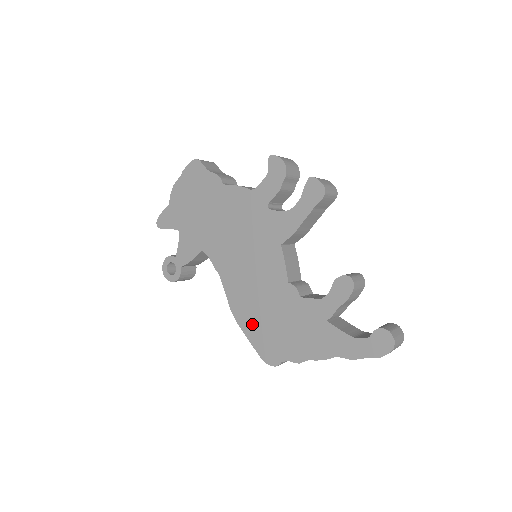
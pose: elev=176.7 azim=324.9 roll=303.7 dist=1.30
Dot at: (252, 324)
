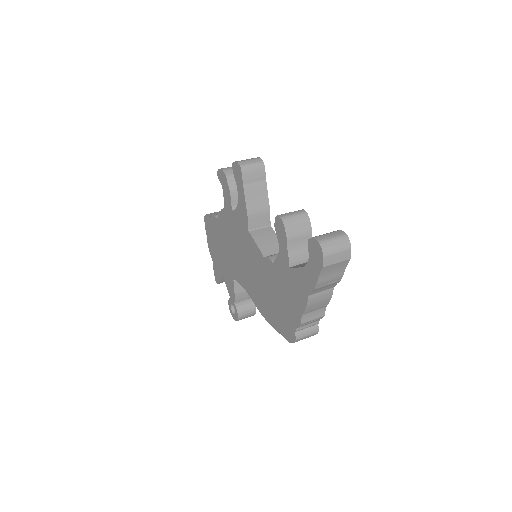
Dot at: (271, 314)
